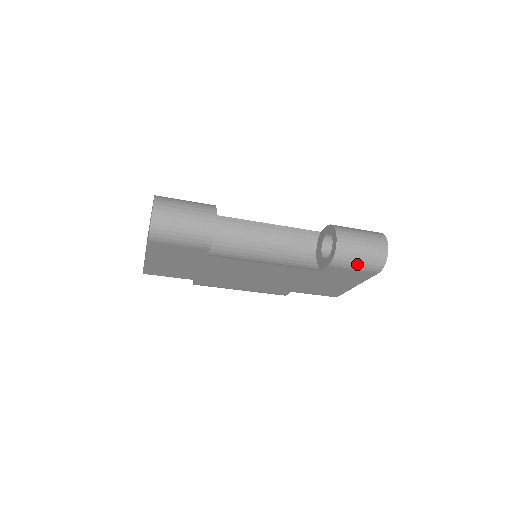
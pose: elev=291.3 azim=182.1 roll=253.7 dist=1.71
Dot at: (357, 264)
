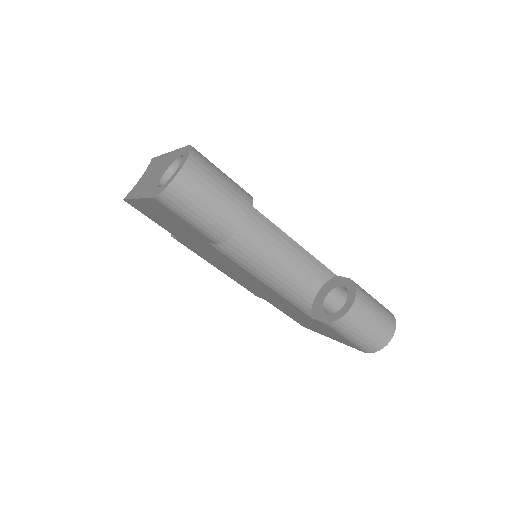
Dot at: (352, 337)
